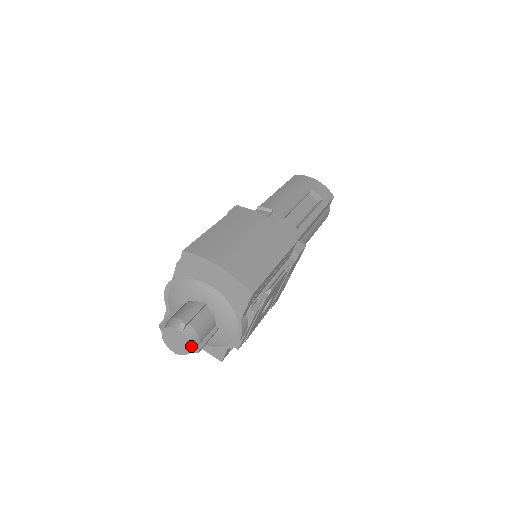
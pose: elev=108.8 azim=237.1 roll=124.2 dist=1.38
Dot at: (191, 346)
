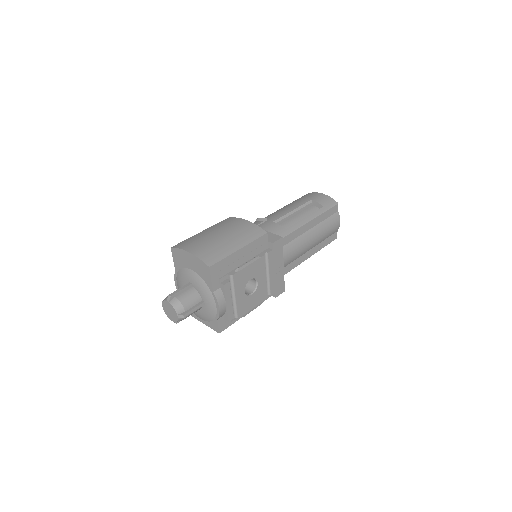
Dot at: (177, 312)
